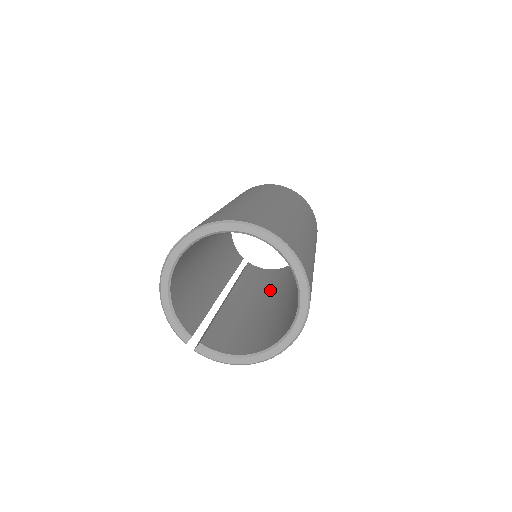
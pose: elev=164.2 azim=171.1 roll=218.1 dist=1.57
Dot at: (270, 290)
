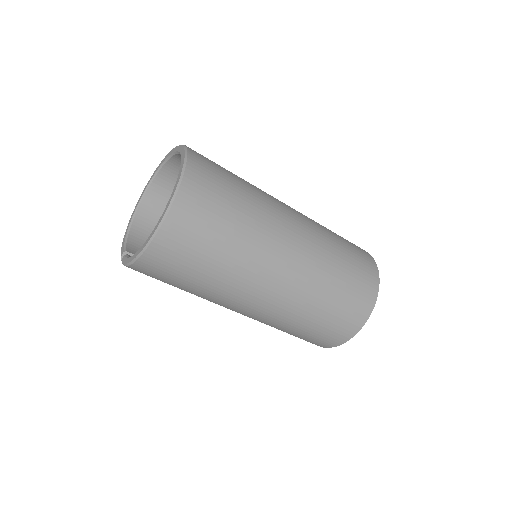
Dot at: occluded
